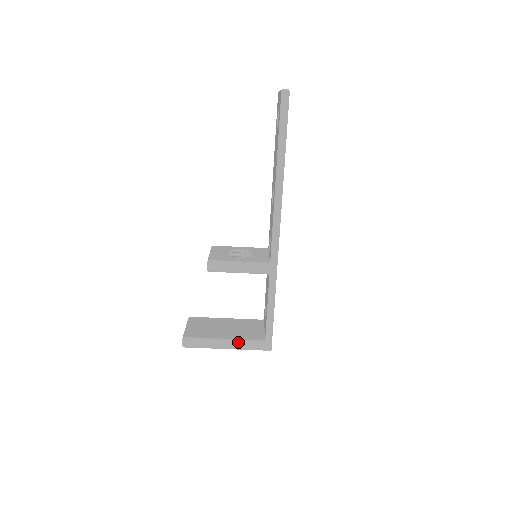
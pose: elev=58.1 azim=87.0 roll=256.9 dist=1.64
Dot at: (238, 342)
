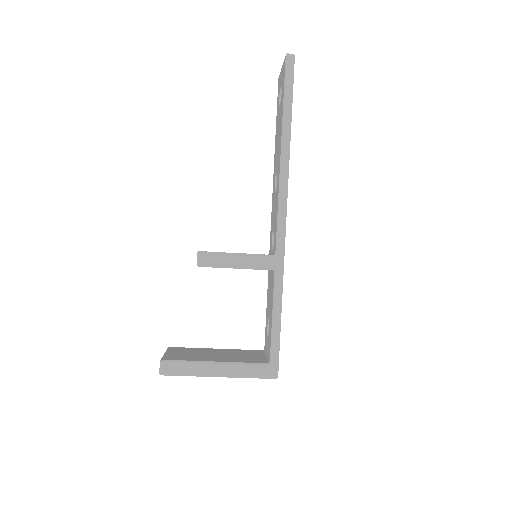
Dot at: (234, 366)
